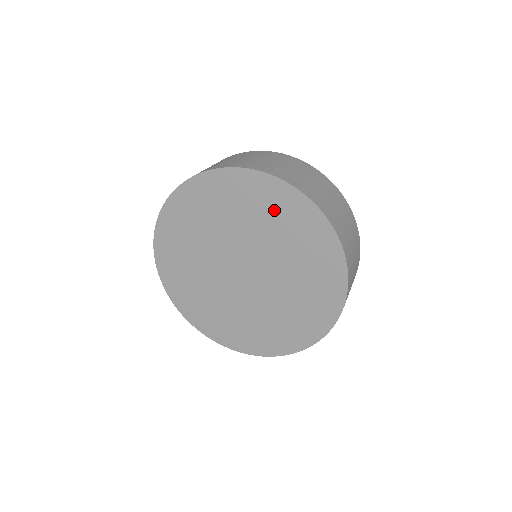
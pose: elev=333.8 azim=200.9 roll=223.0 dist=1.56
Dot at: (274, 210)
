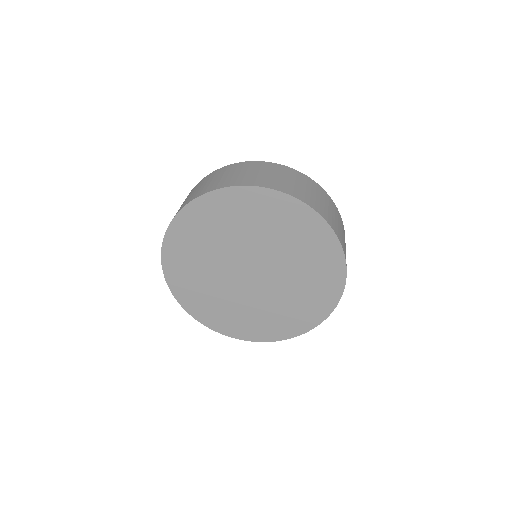
Dot at: (315, 255)
